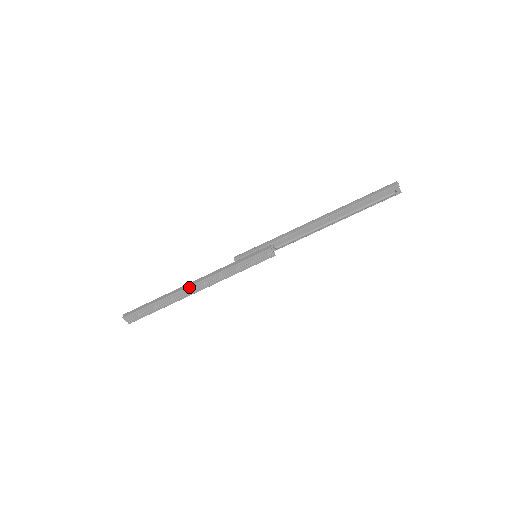
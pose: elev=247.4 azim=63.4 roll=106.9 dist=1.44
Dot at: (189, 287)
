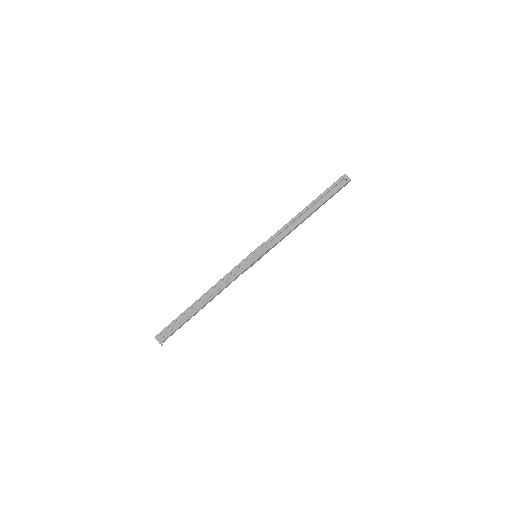
Dot at: (206, 293)
